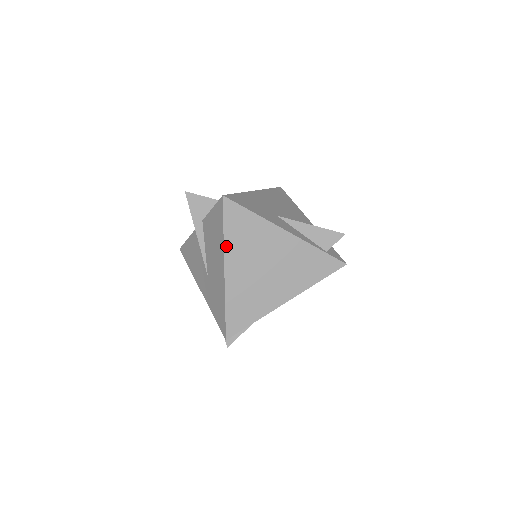
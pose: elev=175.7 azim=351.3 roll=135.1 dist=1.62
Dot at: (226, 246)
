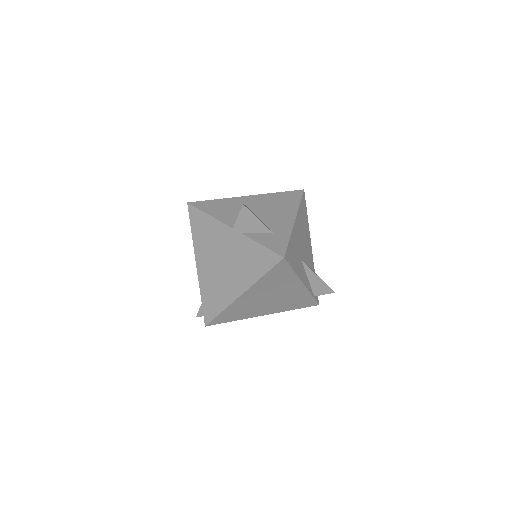
Dot at: (256, 284)
